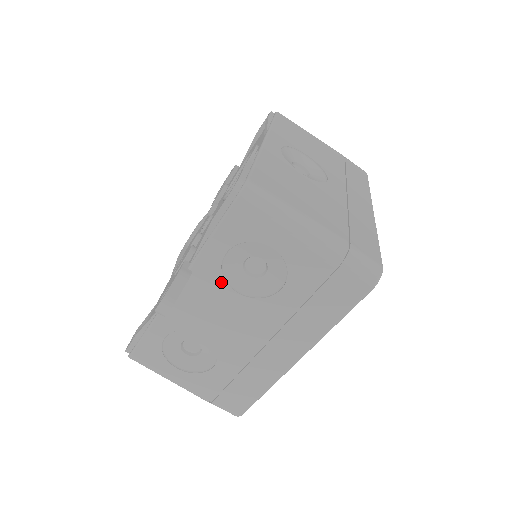
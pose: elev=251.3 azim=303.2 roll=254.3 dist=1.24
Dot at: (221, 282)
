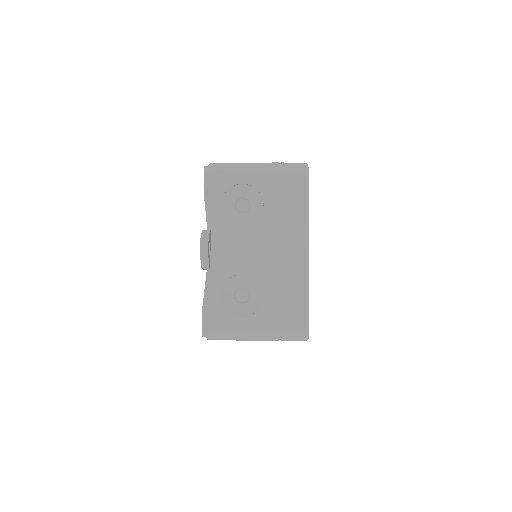
Dot at: (230, 225)
